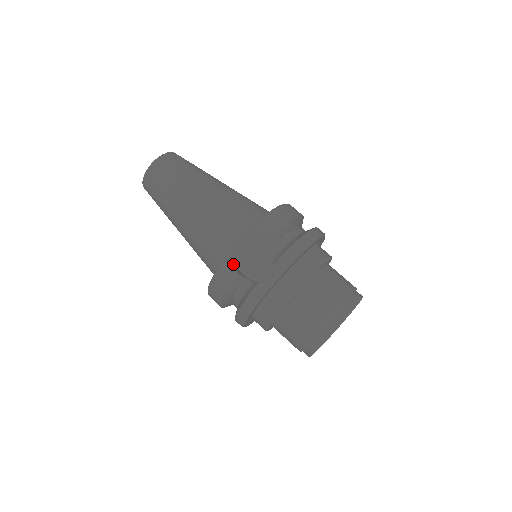
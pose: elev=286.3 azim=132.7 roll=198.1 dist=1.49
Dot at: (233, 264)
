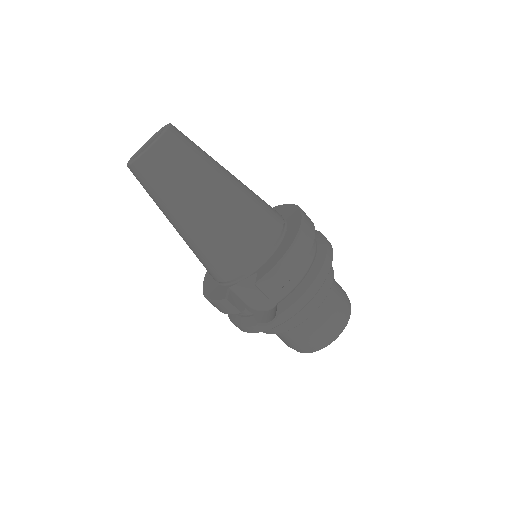
Dot at: (234, 292)
